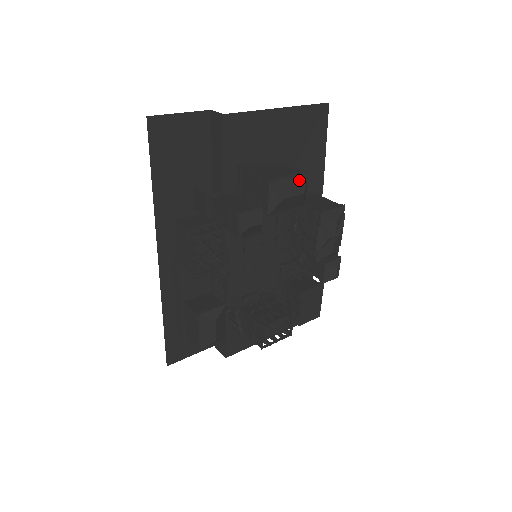
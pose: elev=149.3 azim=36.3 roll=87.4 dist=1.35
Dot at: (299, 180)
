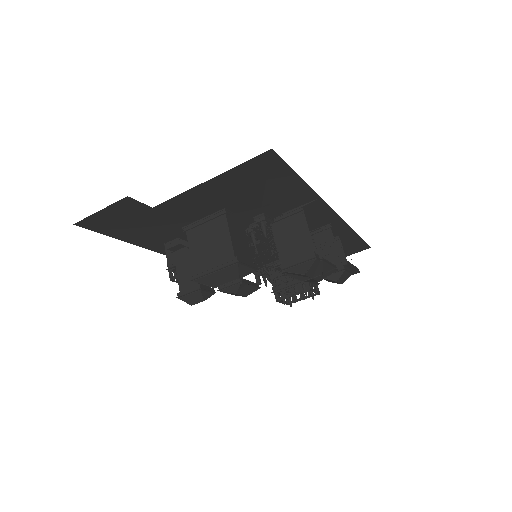
Dot at: (229, 271)
